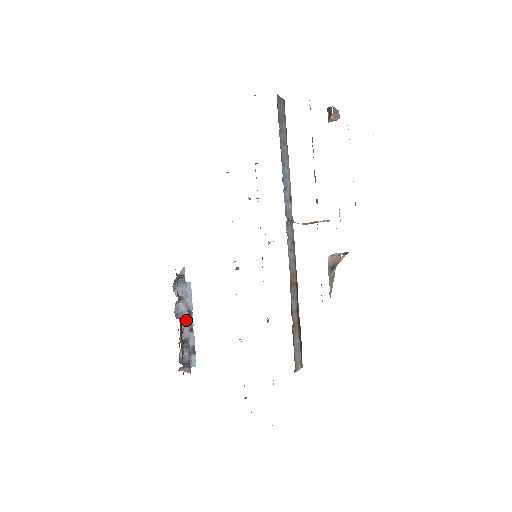
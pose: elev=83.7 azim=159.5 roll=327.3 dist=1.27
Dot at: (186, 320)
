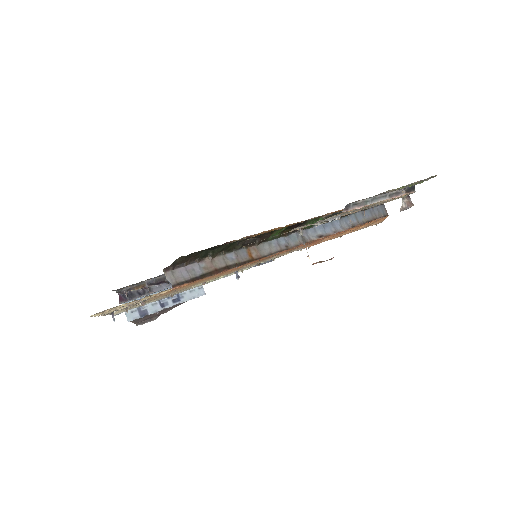
Dot at: (169, 286)
